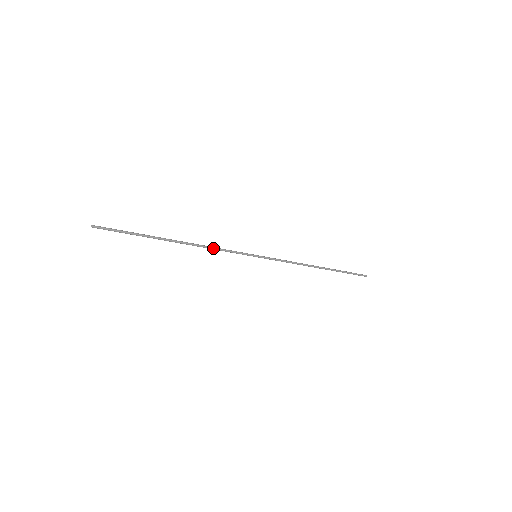
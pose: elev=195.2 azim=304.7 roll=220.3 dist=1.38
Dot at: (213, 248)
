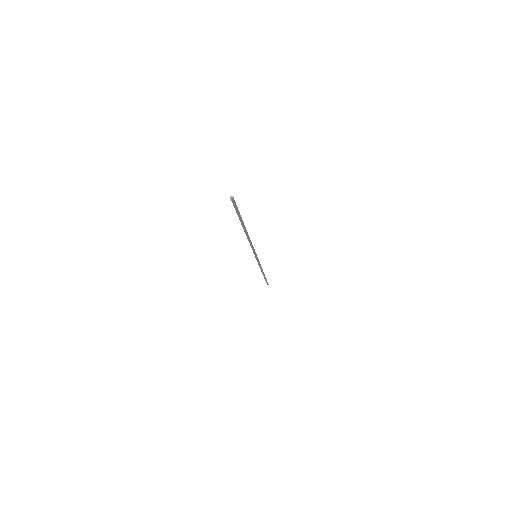
Dot at: (251, 242)
